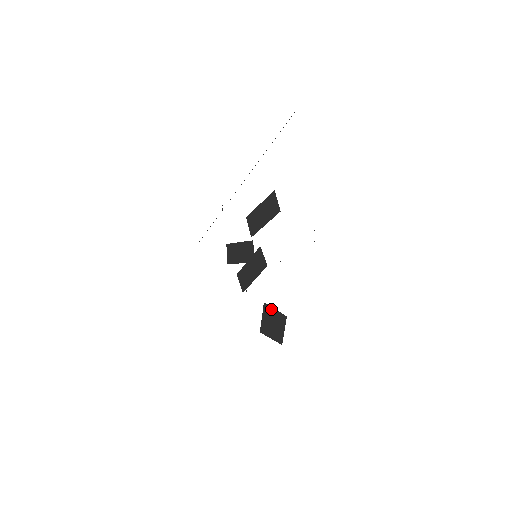
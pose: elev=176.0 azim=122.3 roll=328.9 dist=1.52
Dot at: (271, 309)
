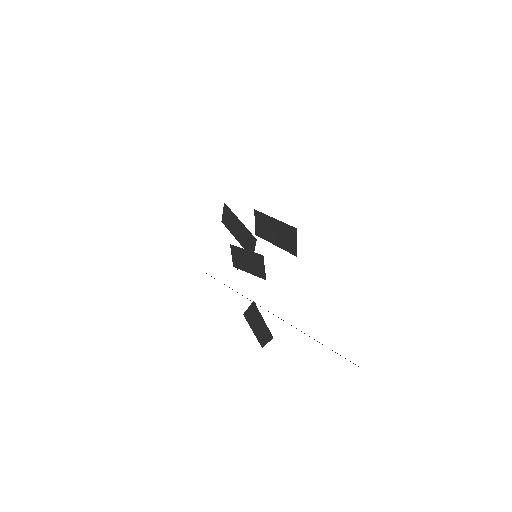
Dot at: (259, 314)
